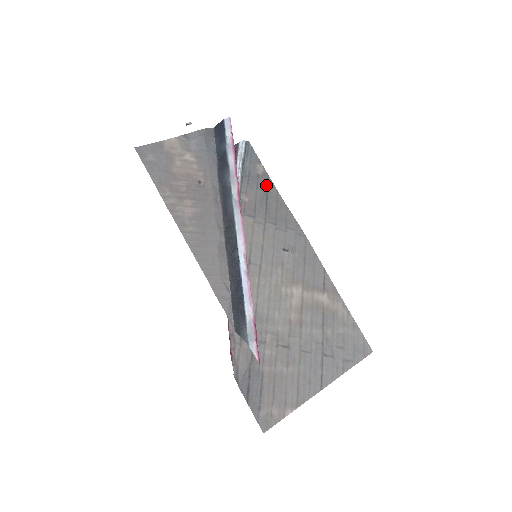
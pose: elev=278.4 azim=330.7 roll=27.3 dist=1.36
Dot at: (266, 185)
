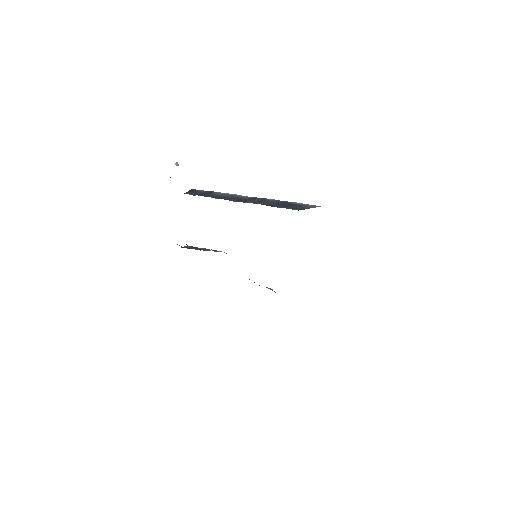
Dot at: occluded
